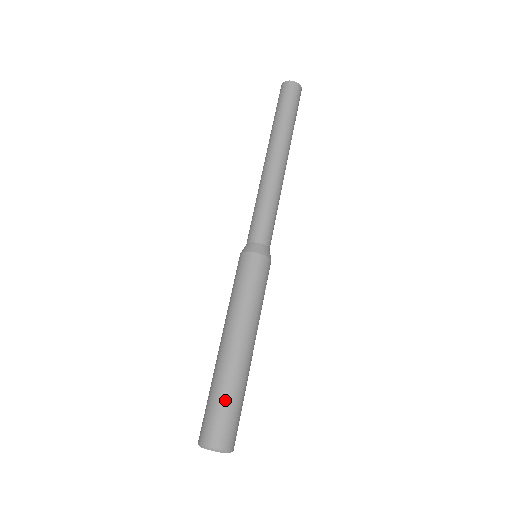
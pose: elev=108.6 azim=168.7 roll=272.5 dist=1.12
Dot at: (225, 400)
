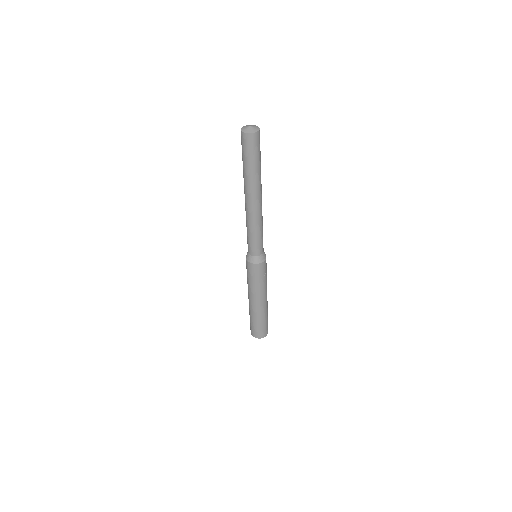
Dot at: (254, 323)
